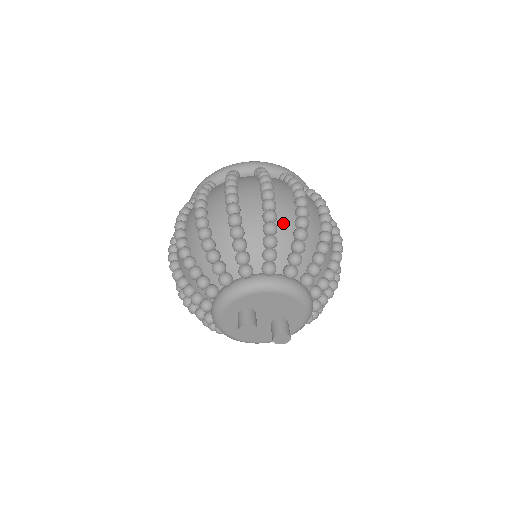
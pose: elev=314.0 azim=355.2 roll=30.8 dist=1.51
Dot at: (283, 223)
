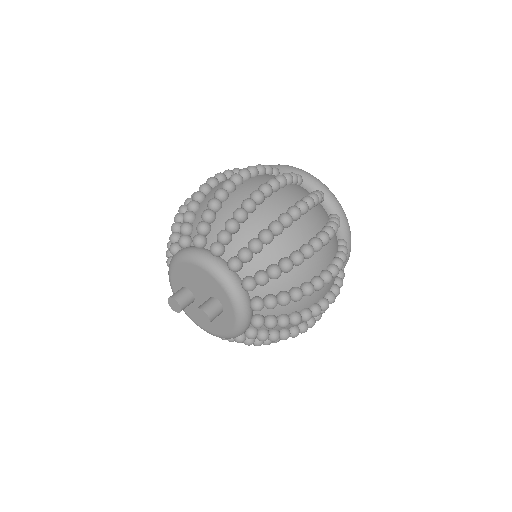
Dot at: (208, 200)
